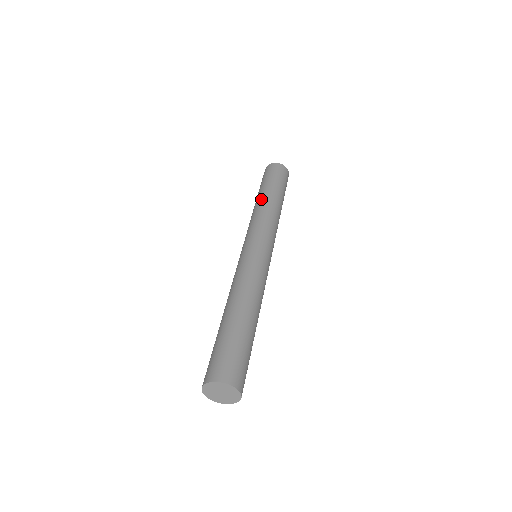
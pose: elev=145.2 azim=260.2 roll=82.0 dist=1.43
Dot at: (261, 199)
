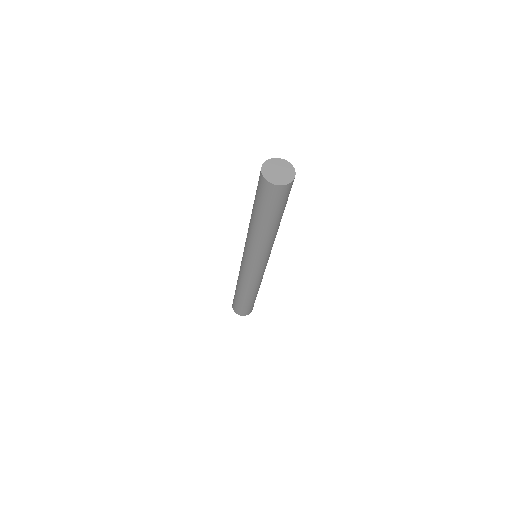
Dot at: occluded
